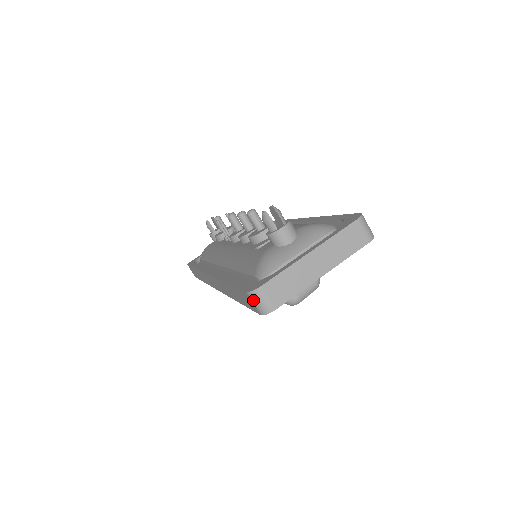
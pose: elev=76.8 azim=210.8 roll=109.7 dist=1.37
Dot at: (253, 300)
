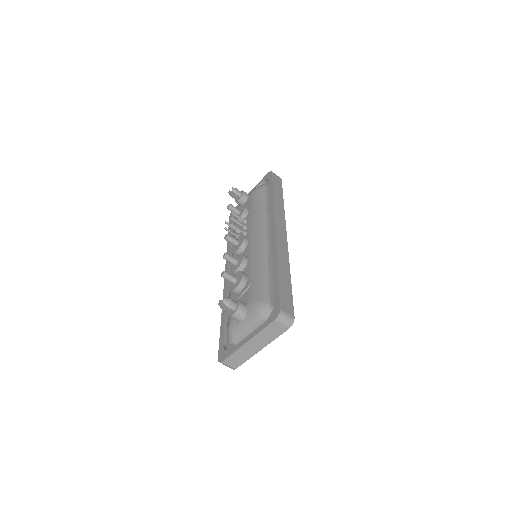
Dot at: occluded
